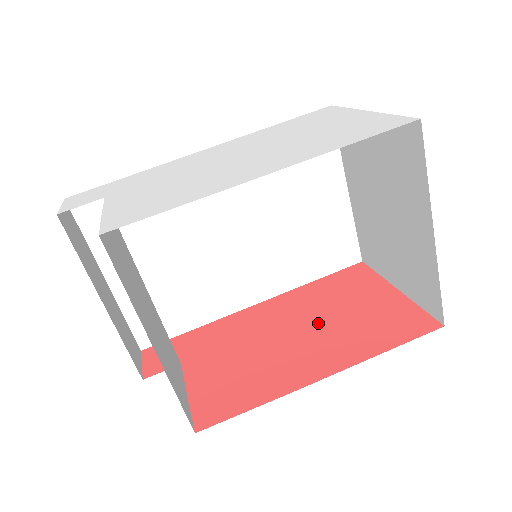
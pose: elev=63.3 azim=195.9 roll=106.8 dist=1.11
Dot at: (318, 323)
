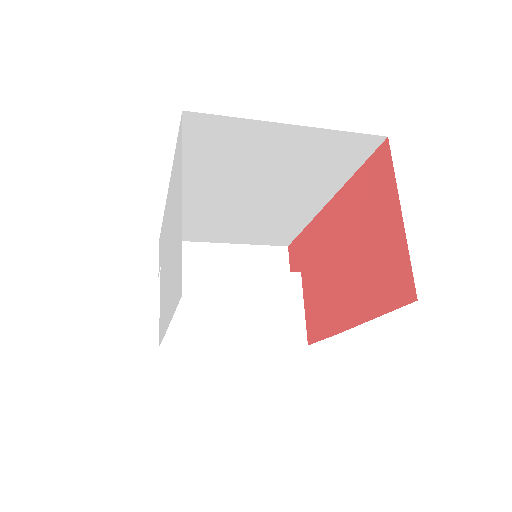
Dot at: (352, 253)
